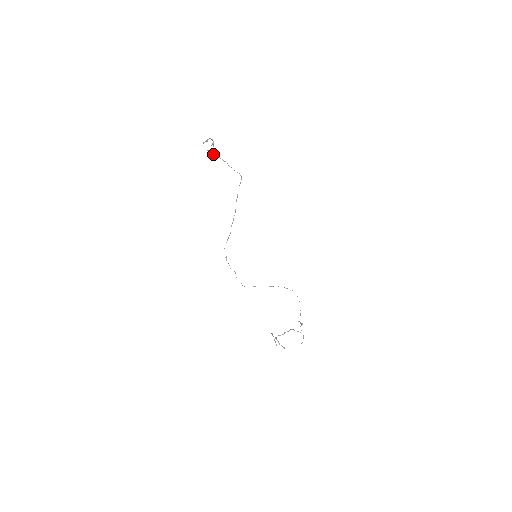
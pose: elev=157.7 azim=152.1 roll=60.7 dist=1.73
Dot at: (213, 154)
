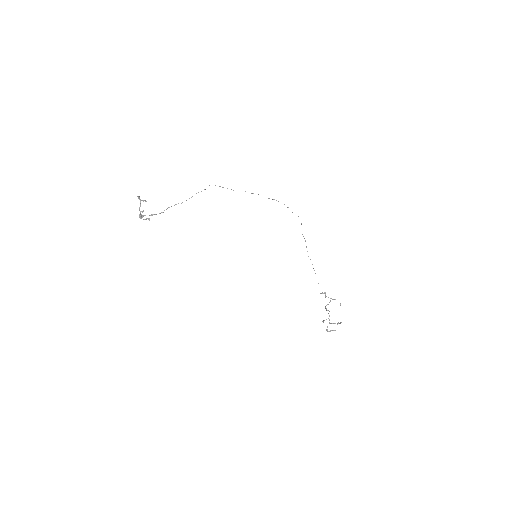
Dot at: (143, 219)
